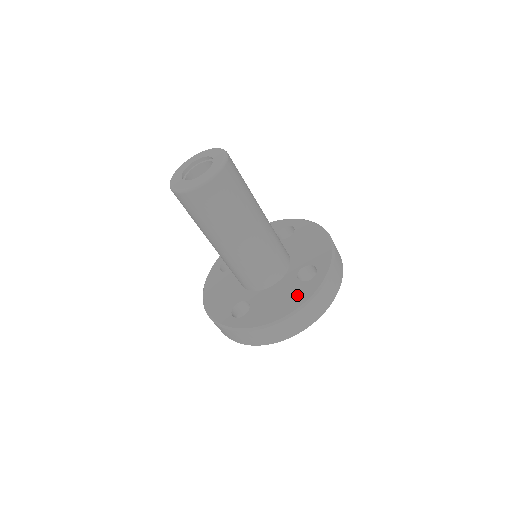
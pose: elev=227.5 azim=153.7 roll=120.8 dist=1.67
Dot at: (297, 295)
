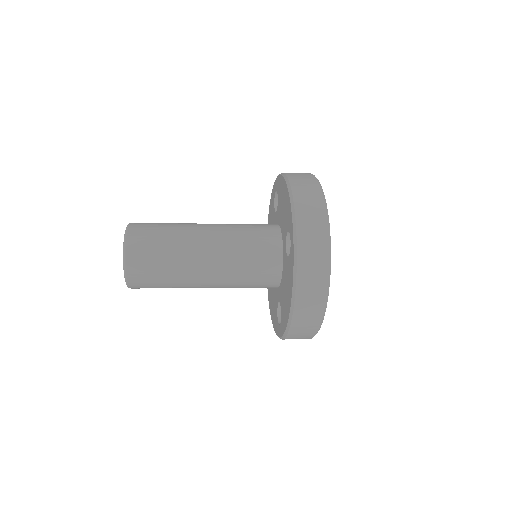
Dot at: (274, 317)
